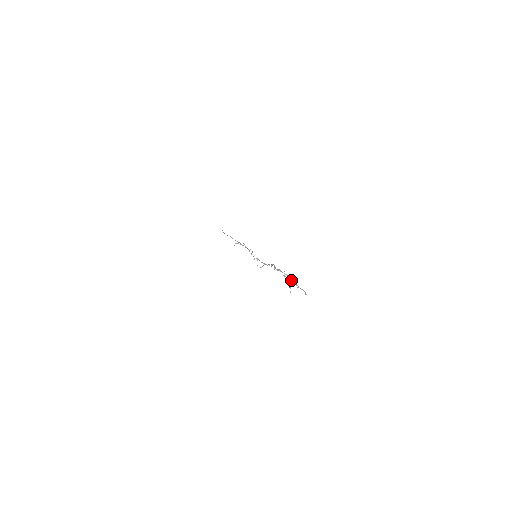
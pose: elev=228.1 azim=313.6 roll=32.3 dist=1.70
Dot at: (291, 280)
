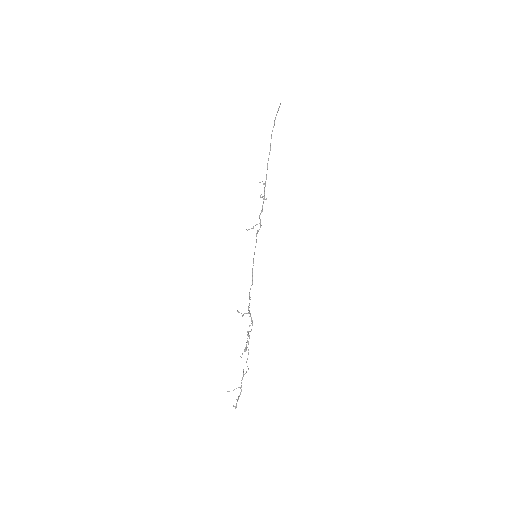
Dot at: occluded
